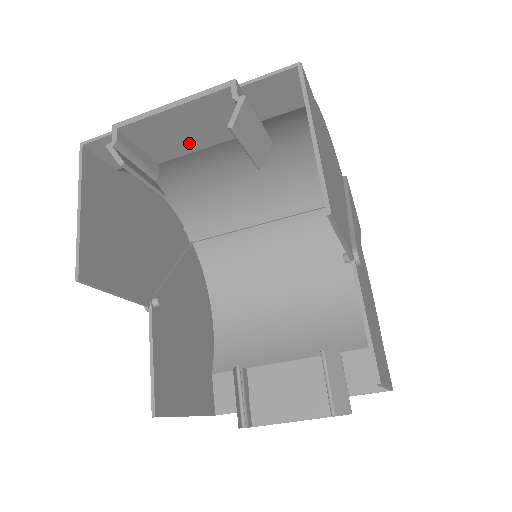
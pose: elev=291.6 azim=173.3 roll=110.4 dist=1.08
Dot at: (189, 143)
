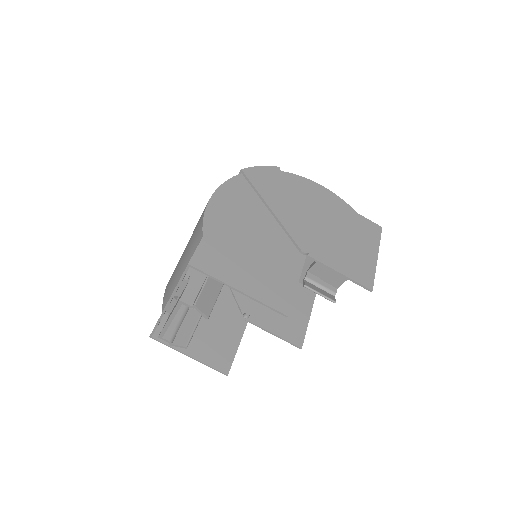
Dot at: occluded
